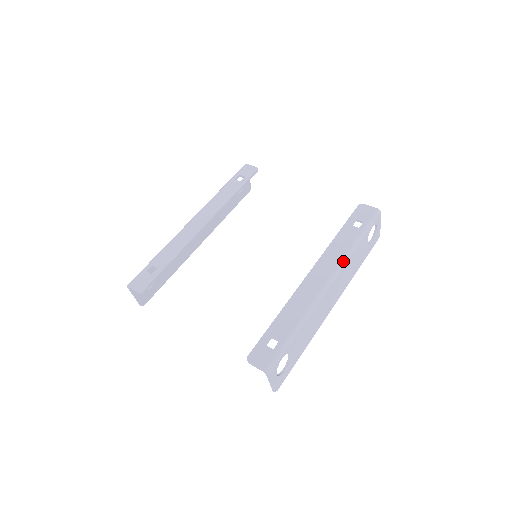
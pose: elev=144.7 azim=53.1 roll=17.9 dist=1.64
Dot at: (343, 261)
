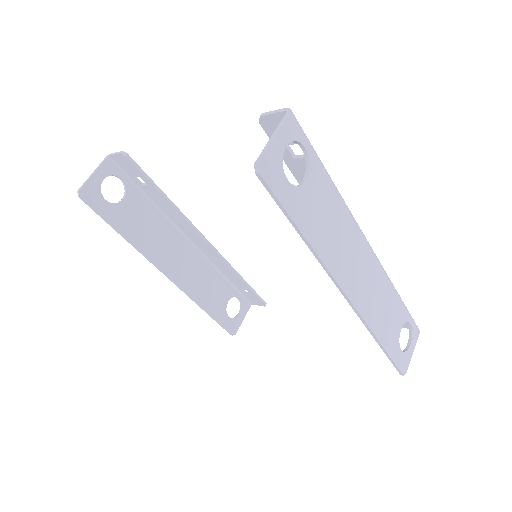
Dot at: occluded
